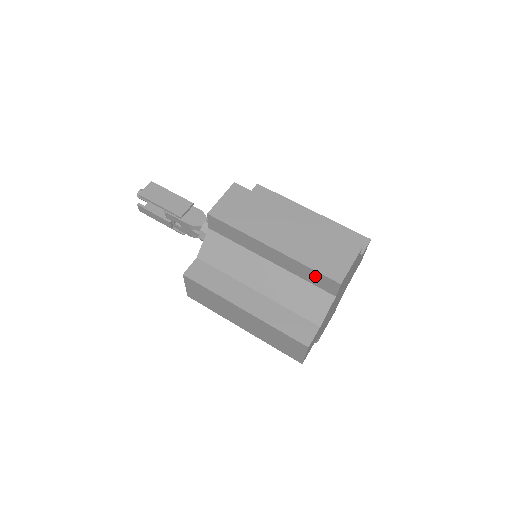
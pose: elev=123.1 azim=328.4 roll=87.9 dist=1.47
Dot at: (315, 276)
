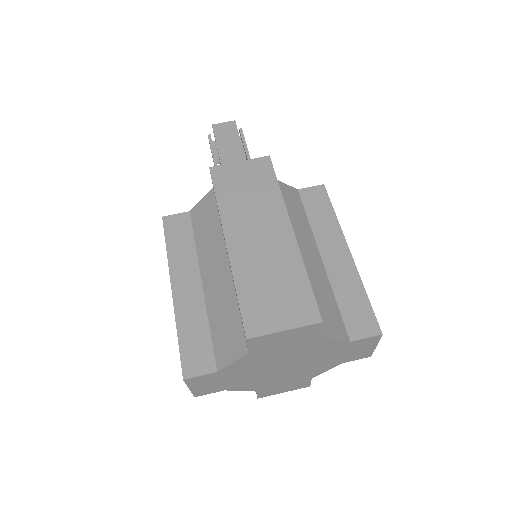
Dot at: occluded
